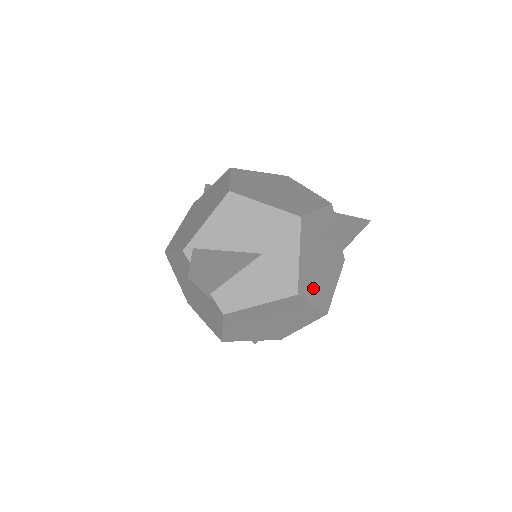
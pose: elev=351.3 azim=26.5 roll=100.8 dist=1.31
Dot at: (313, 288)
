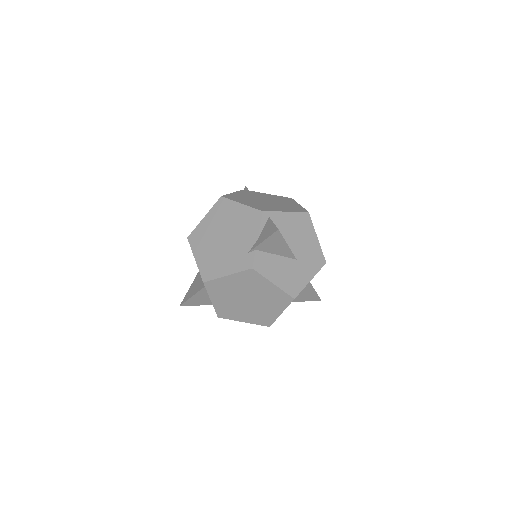
Dot at: occluded
